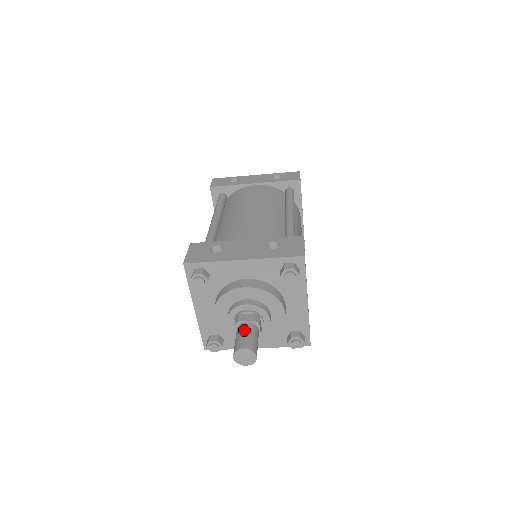
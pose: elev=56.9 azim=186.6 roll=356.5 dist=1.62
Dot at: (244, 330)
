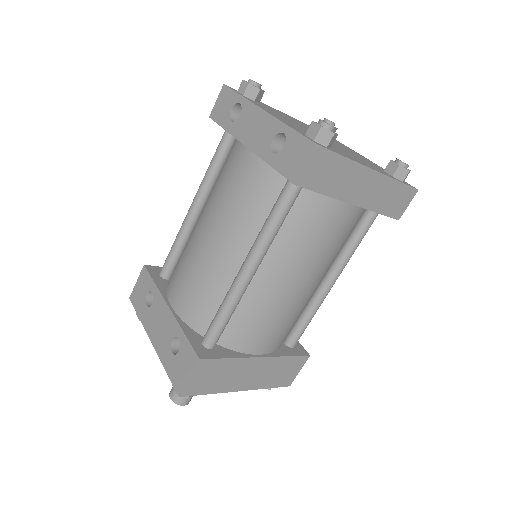
Dot at: occluded
